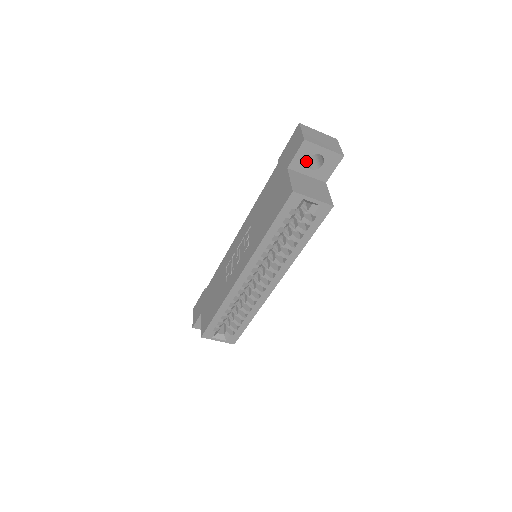
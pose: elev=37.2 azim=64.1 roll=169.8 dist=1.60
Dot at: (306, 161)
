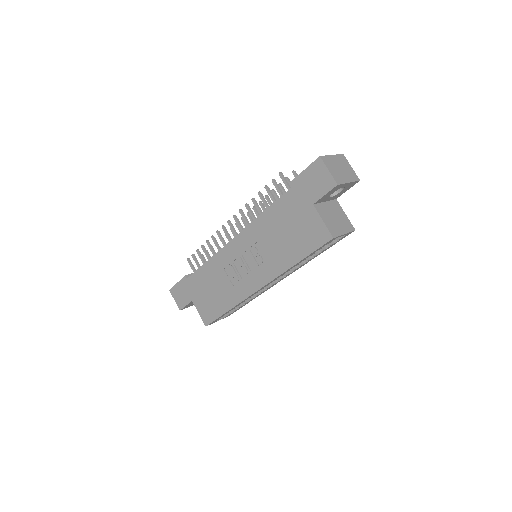
Dot at: occluded
